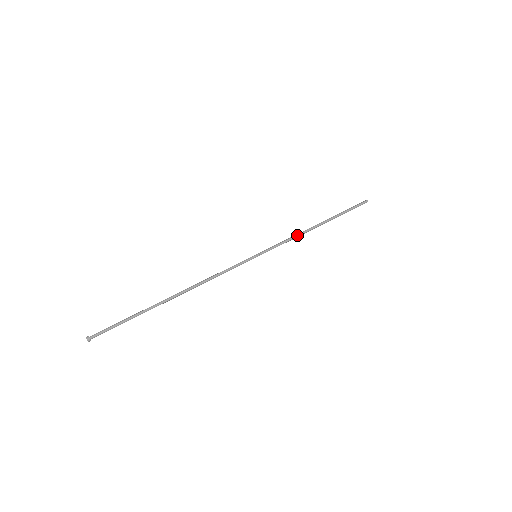
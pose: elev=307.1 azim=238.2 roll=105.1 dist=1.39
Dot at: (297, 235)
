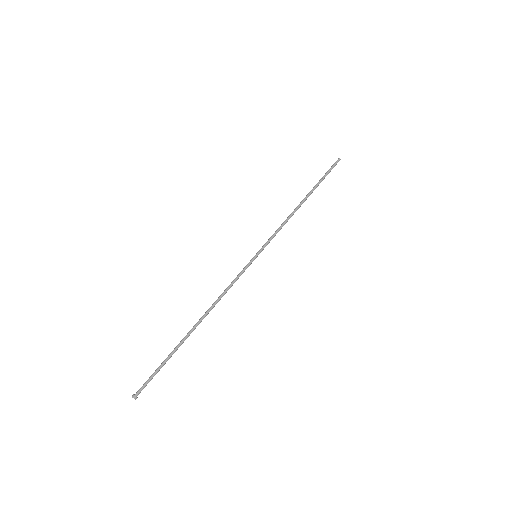
Dot at: (286, 220)
